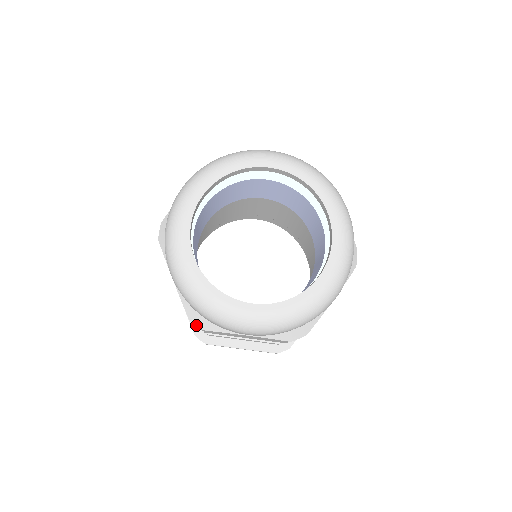
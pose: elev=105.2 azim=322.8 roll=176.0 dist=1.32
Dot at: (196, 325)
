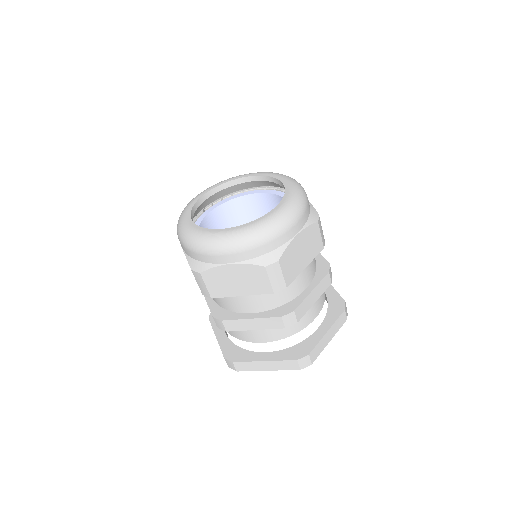
Dot at: (272, 263)
